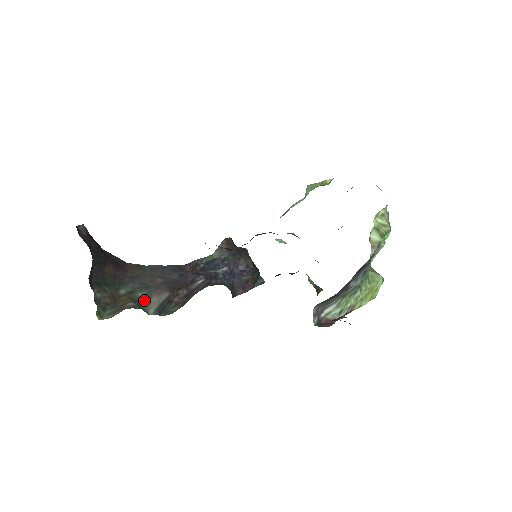
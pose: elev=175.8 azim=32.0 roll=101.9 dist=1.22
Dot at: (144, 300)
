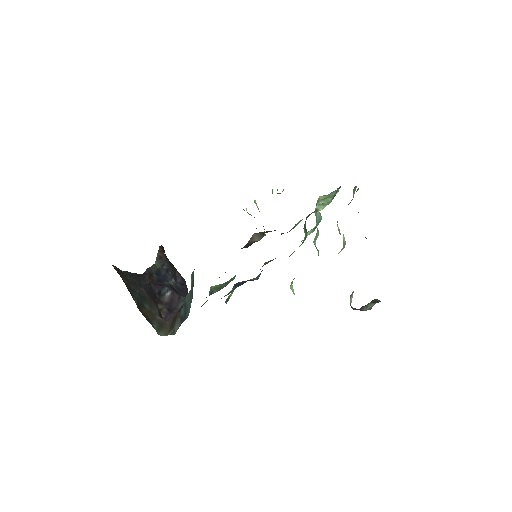
Dot at: occluded
